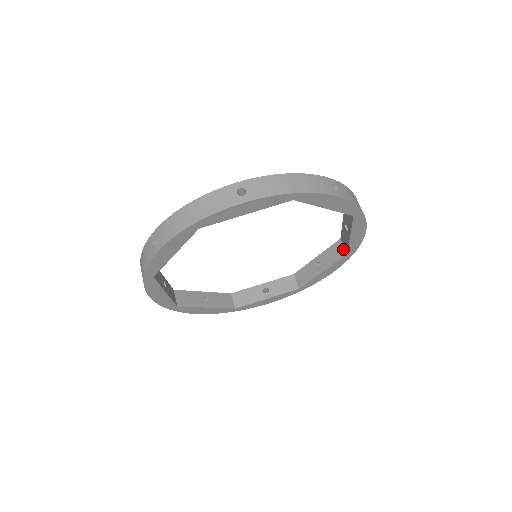
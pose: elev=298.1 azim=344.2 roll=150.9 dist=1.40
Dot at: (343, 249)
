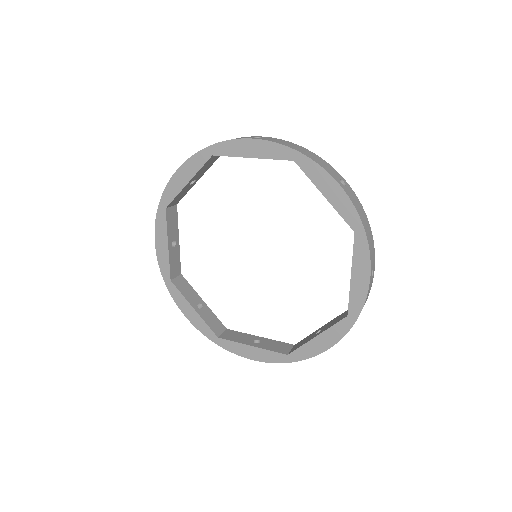
Dot at: occluded
